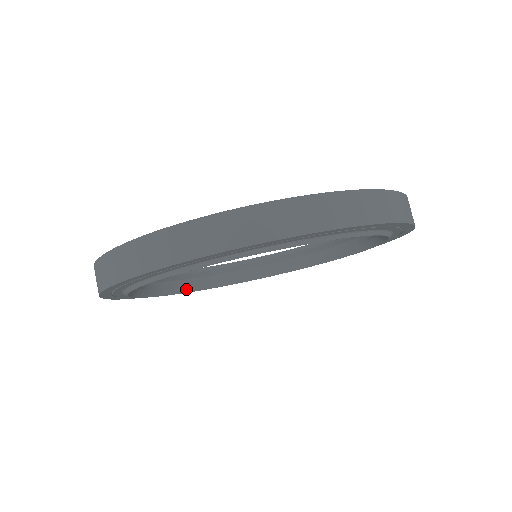
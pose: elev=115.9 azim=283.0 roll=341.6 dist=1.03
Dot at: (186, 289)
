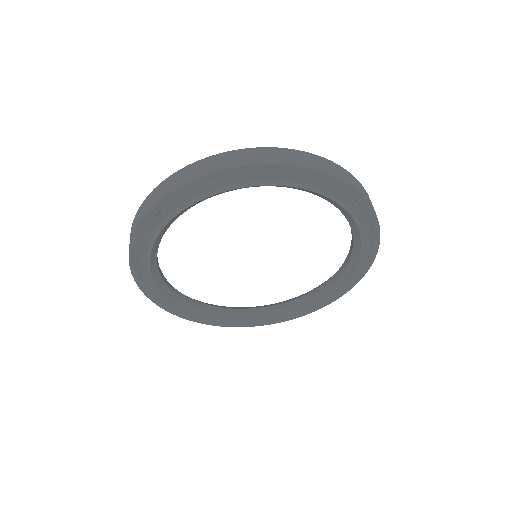
Dot at: (193, 308)
